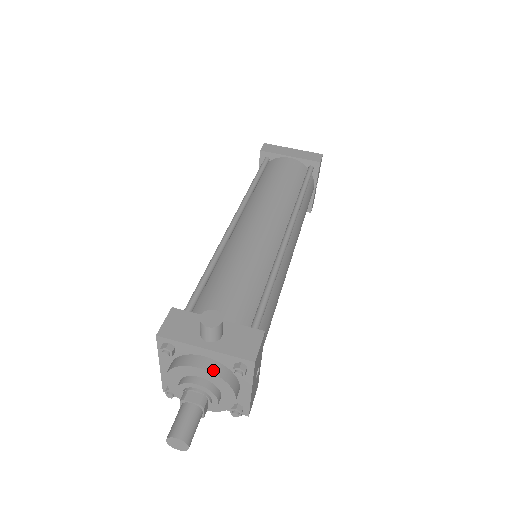
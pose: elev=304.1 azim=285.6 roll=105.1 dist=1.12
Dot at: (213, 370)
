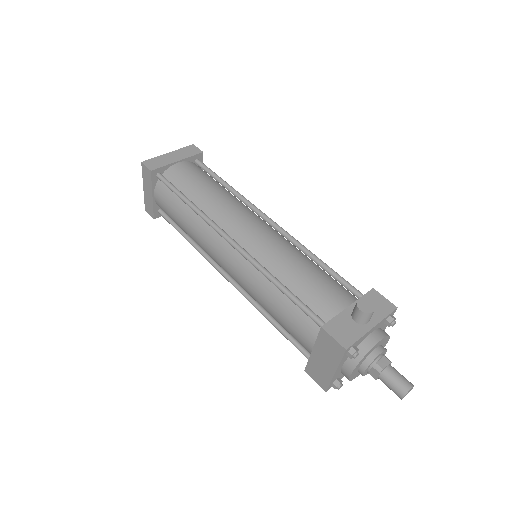
Dot at: (383, 336)
